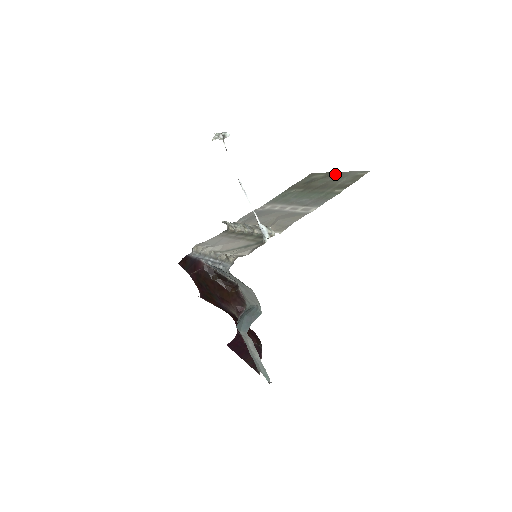
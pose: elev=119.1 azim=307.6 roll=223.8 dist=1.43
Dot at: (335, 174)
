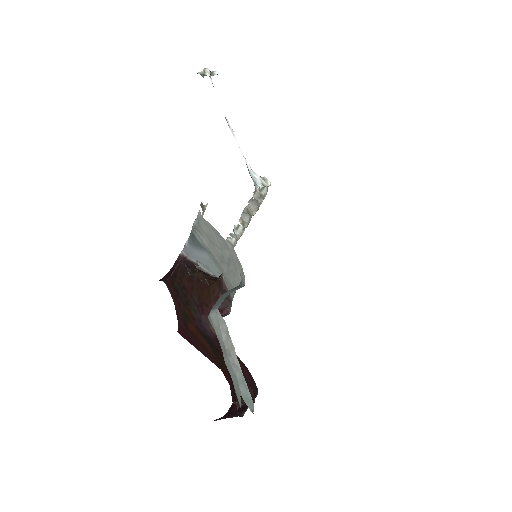
Dot at: occluded
